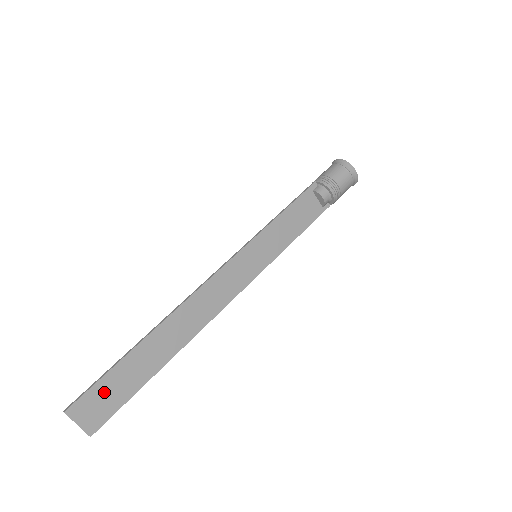
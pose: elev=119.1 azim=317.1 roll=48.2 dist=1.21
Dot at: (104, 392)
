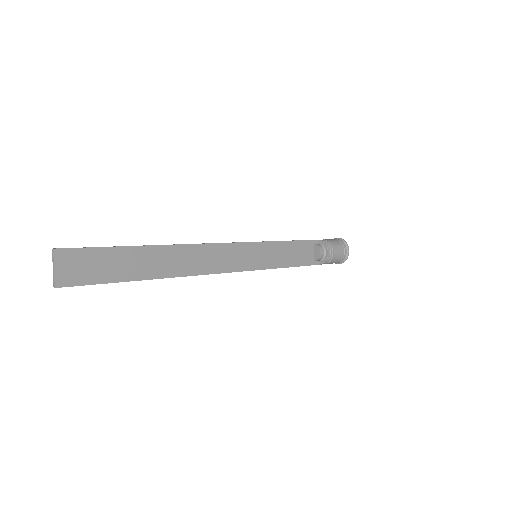
Dot at: (93, 260)
